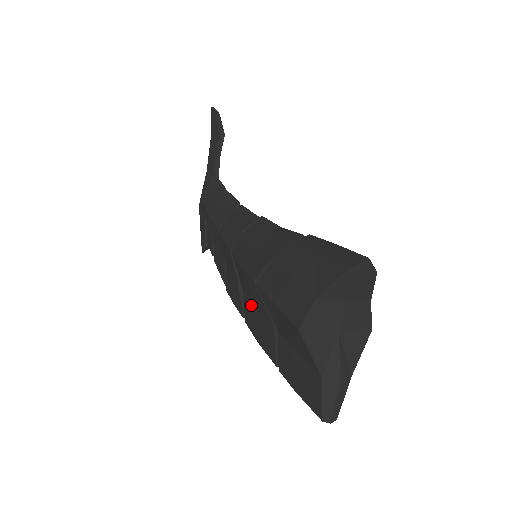
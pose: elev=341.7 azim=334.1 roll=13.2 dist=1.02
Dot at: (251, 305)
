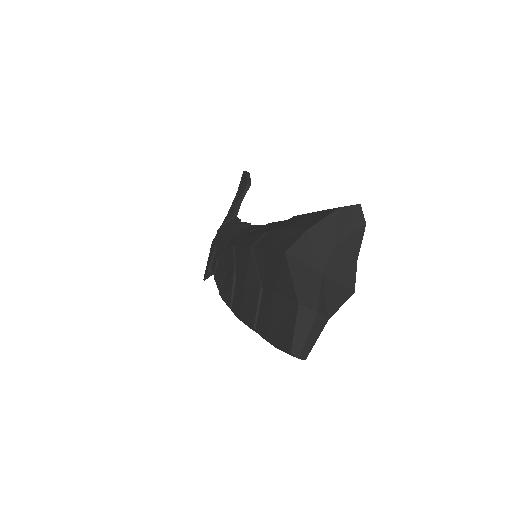
Dot at: (242, 285)
